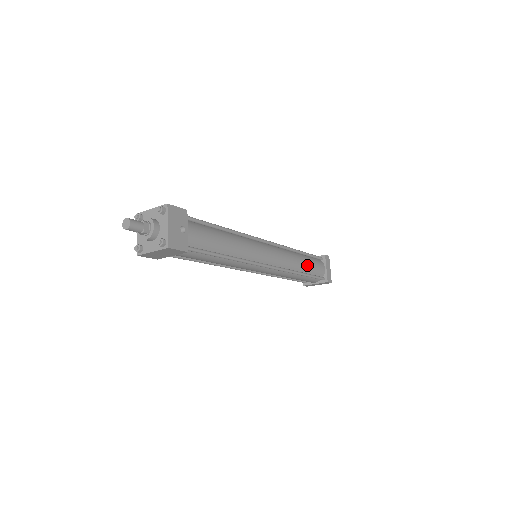
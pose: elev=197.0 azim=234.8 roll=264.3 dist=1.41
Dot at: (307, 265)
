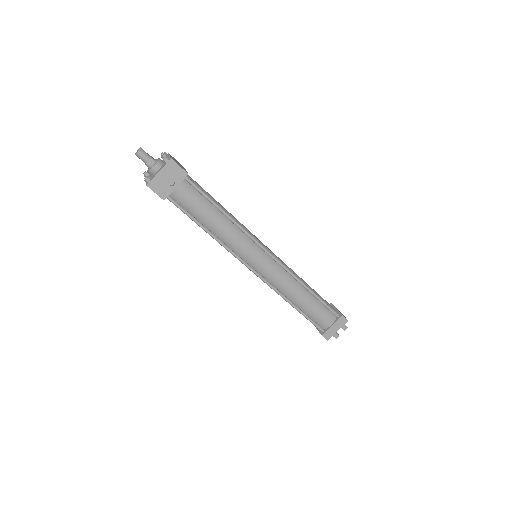
Dot at: (306, 304)
